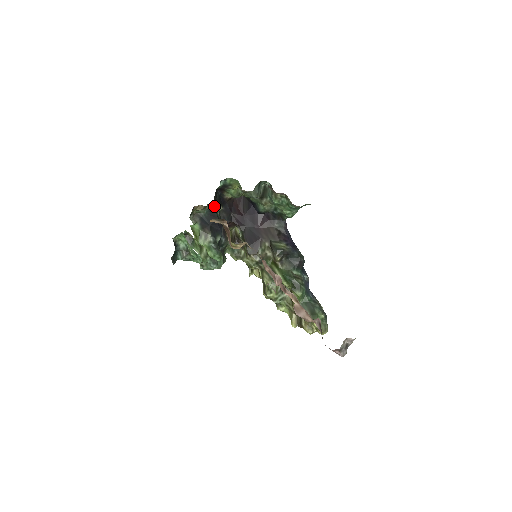
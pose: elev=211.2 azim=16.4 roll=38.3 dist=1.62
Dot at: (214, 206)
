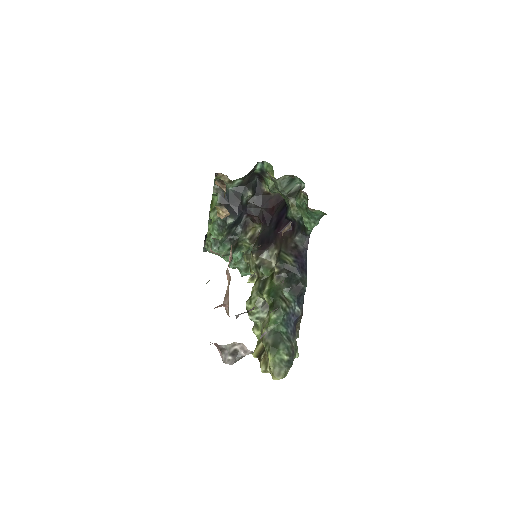
Dot at: (243, 187)
